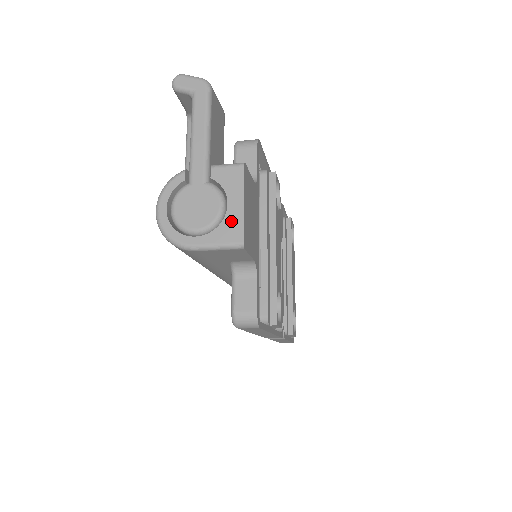
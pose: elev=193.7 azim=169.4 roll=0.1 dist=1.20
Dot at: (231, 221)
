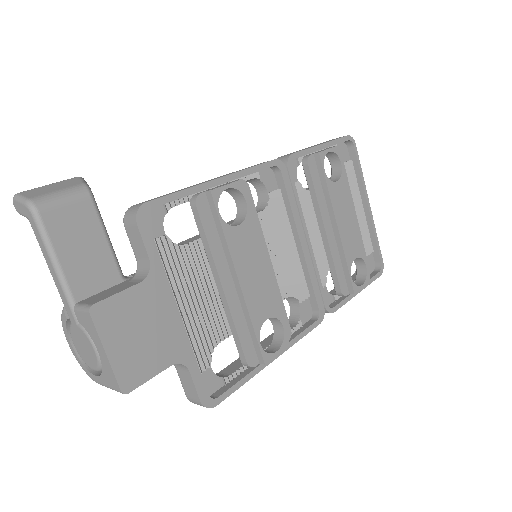
Dot at: (106, 369)
